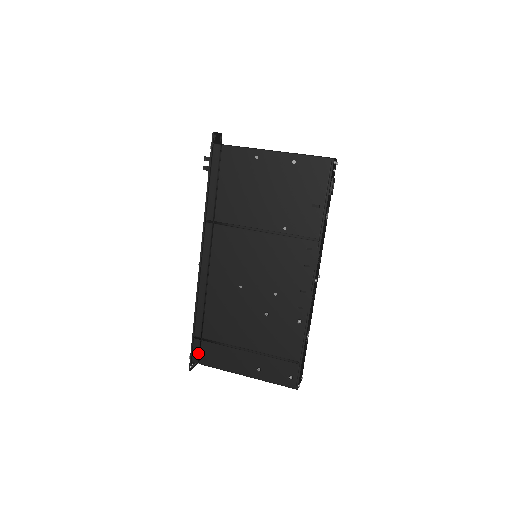
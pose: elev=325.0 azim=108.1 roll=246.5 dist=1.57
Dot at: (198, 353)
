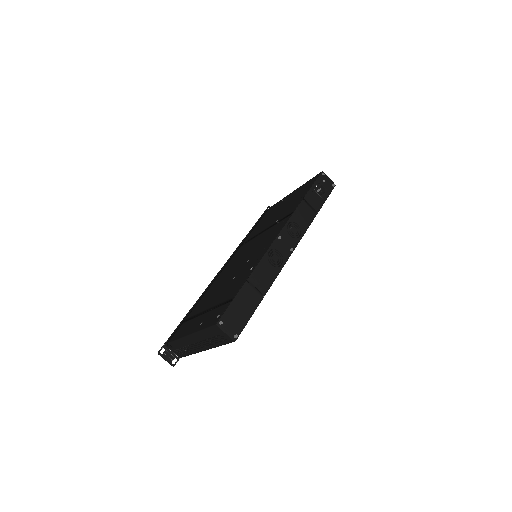
Dot at: (173, 334)
